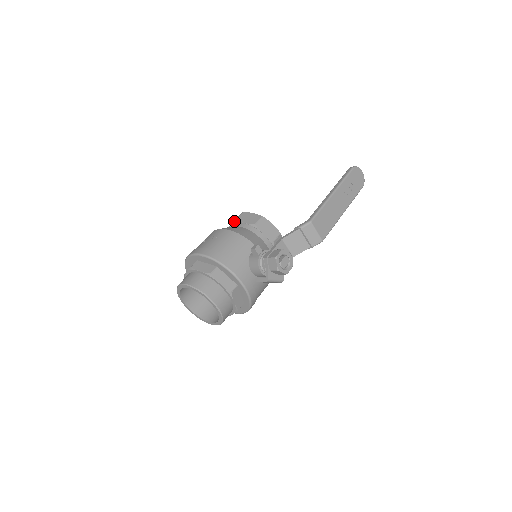
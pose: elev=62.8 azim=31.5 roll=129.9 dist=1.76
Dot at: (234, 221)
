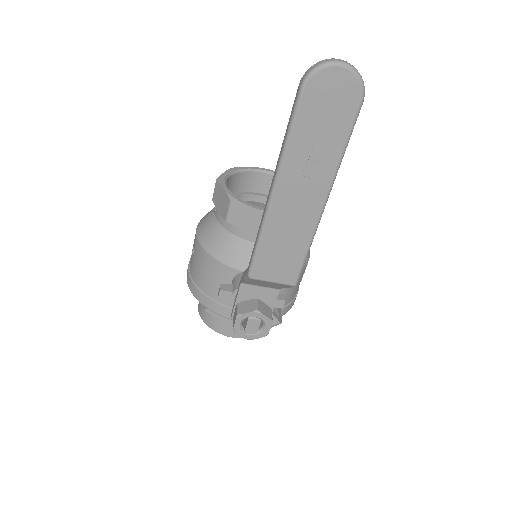
Dot at: (213, 199)
